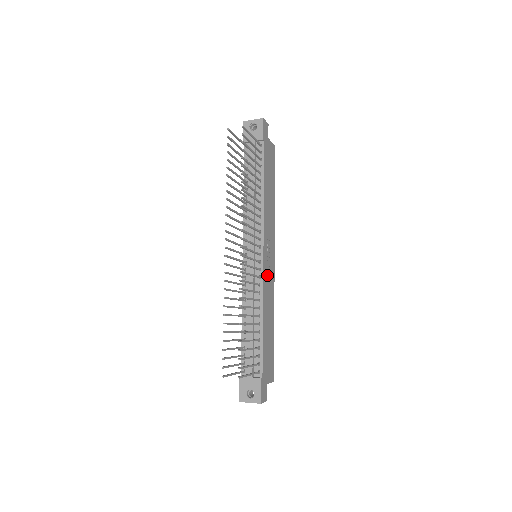
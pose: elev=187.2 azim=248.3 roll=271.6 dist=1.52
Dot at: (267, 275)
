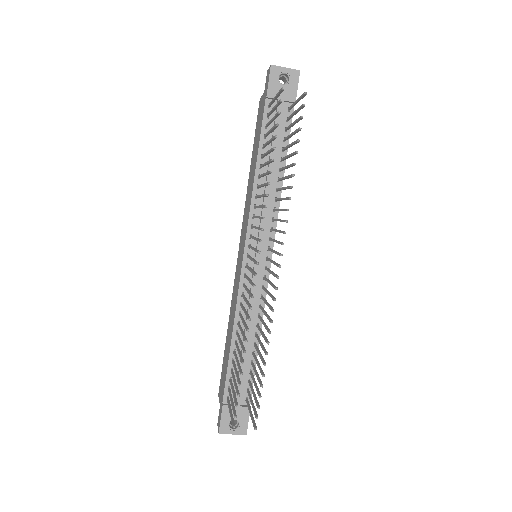
Dot at: occluded
